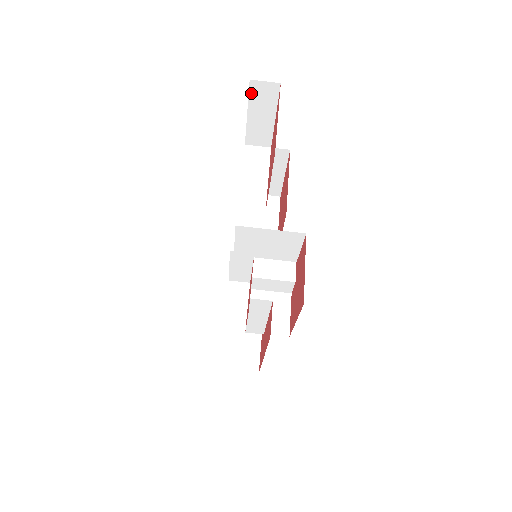
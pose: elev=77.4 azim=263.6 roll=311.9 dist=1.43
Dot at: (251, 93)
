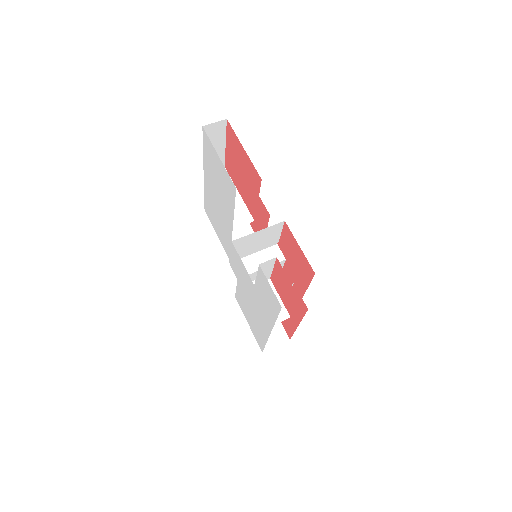
Dot at: occluded
